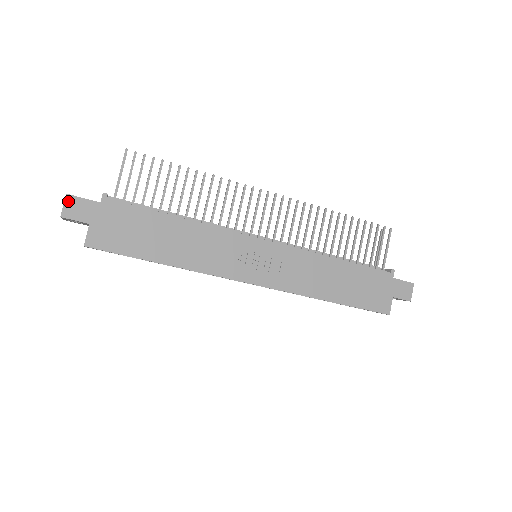
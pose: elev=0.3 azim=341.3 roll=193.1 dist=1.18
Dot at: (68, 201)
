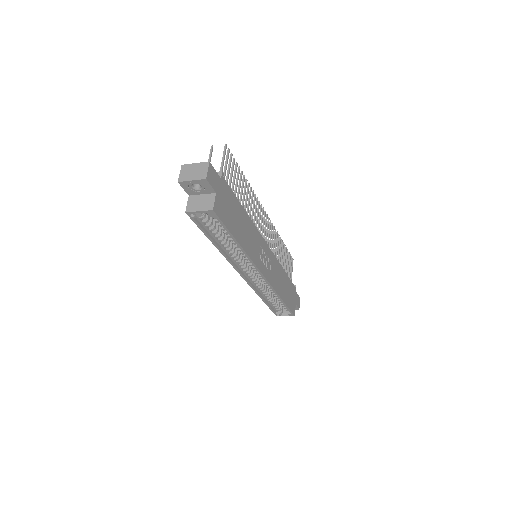
Dot at: (210, 168)
